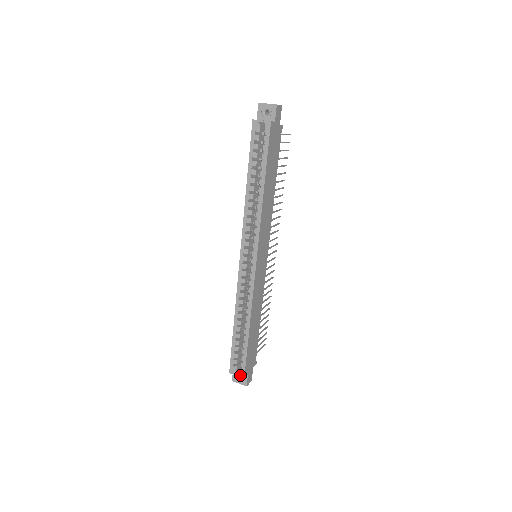
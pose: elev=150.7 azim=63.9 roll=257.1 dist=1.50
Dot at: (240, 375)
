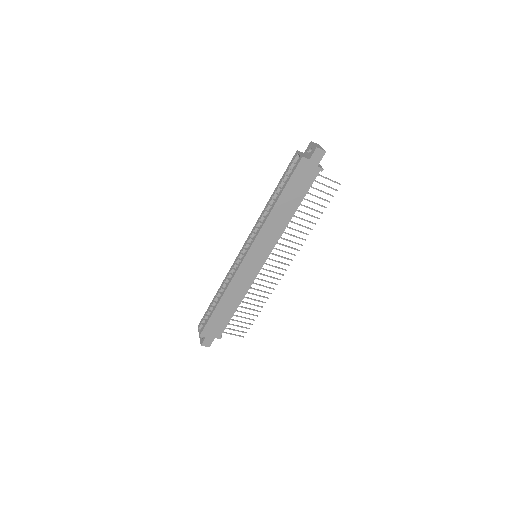
Dot at: (199, 332)
